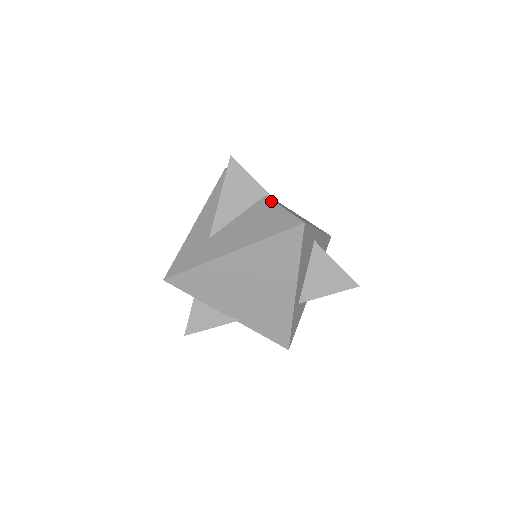
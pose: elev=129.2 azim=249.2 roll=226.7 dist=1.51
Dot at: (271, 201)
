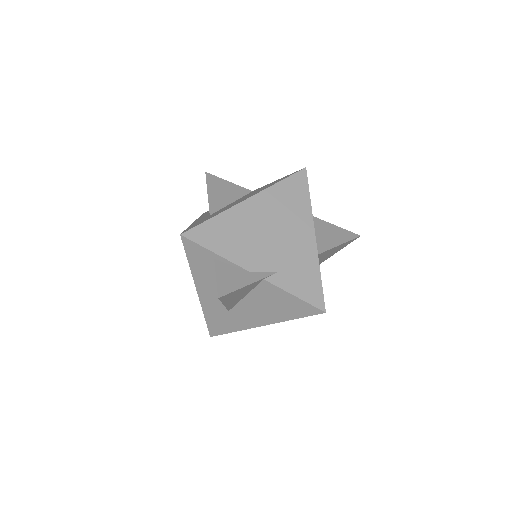
Dot at: (275, 287)
